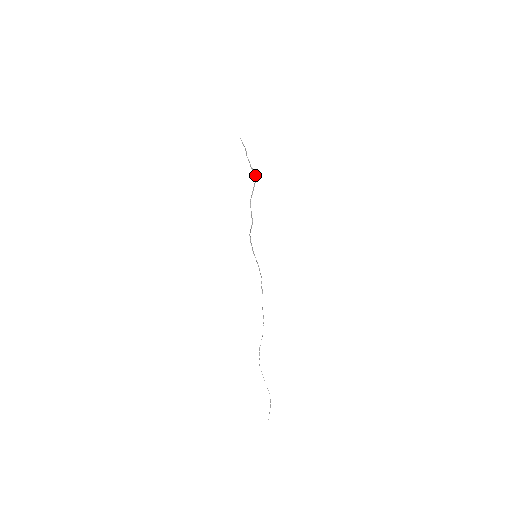
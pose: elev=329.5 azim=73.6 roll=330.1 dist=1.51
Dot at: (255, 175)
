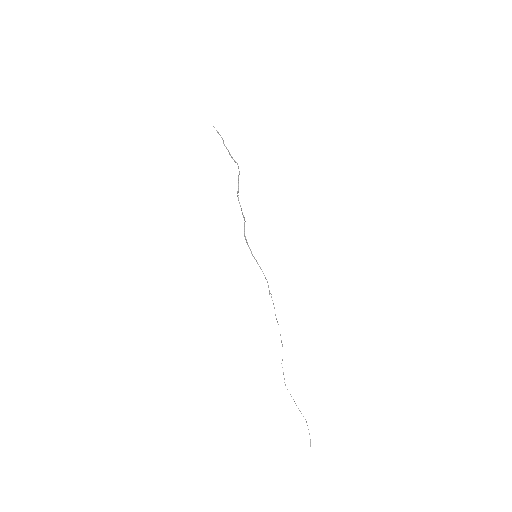
Dot at: occluded
